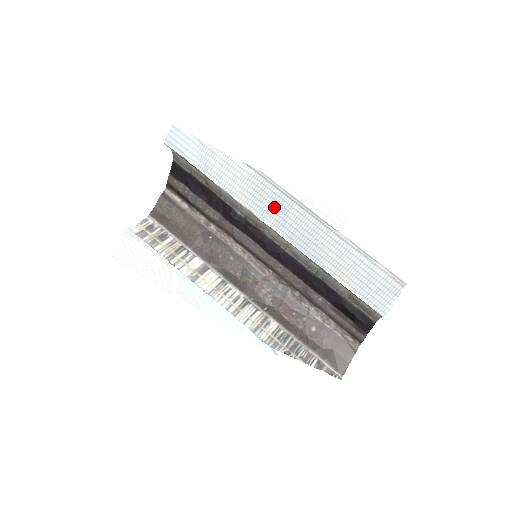
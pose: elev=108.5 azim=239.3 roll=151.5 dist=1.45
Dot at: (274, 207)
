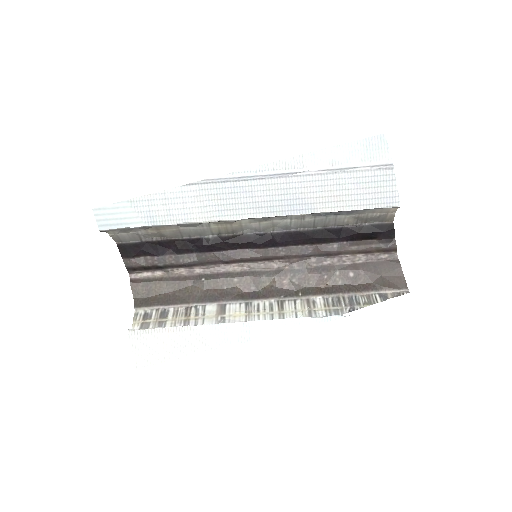
Dot at: (238, 199)
